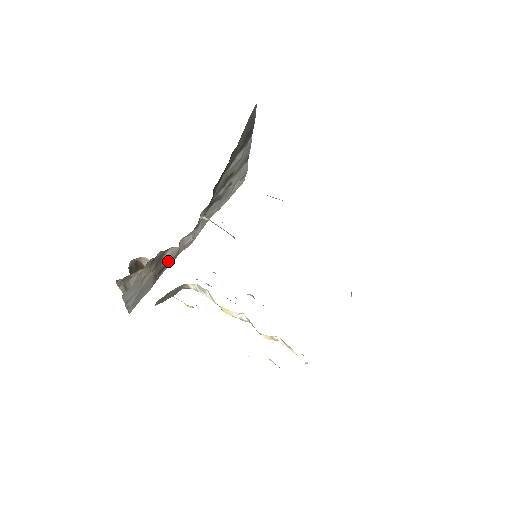
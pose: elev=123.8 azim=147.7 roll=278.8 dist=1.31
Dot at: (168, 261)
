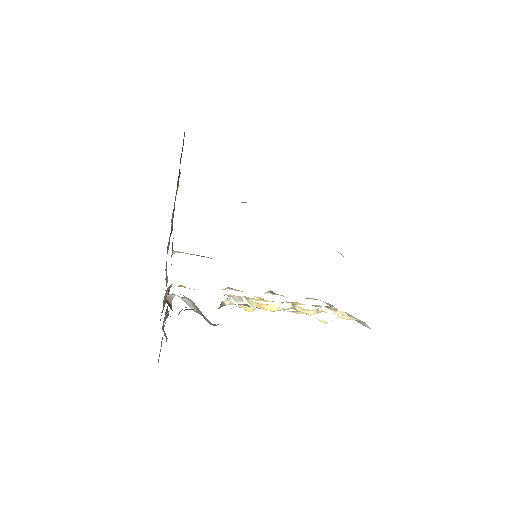
Dot at: (164, 305)
